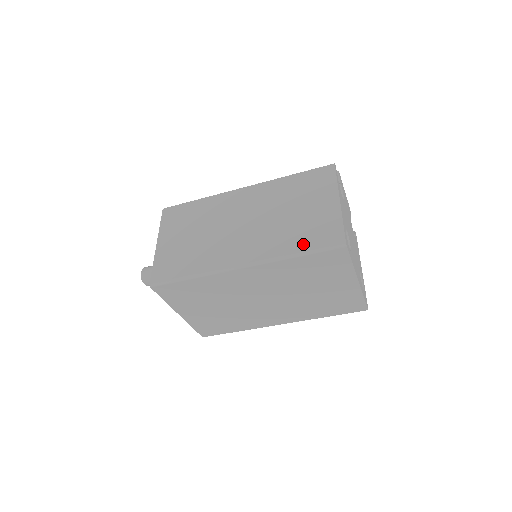
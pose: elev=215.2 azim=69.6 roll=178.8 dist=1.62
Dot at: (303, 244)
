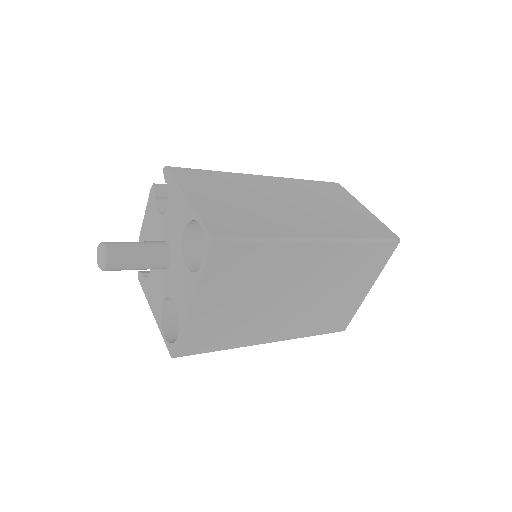
Dot at: (366, 232)
